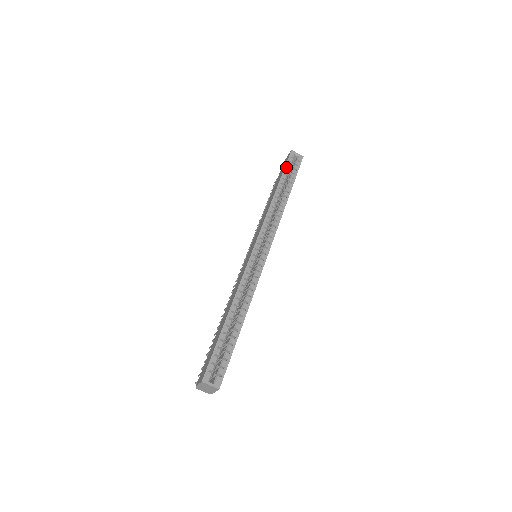
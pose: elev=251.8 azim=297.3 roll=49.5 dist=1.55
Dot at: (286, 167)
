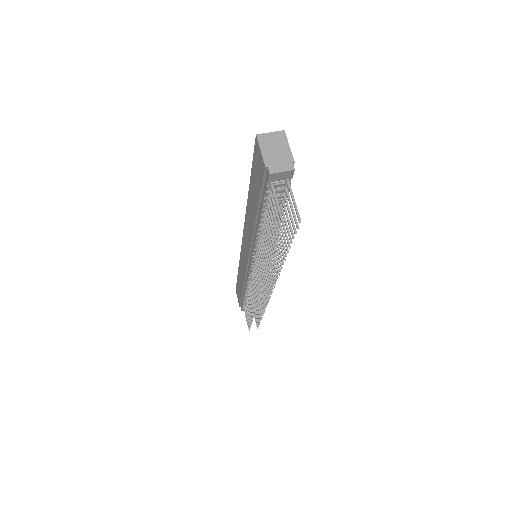
Dot at: occluded
